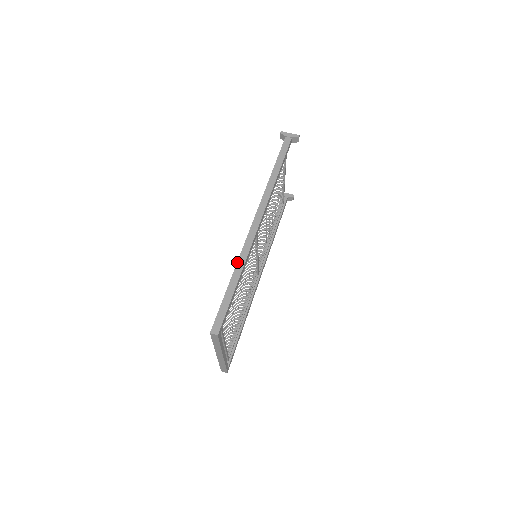
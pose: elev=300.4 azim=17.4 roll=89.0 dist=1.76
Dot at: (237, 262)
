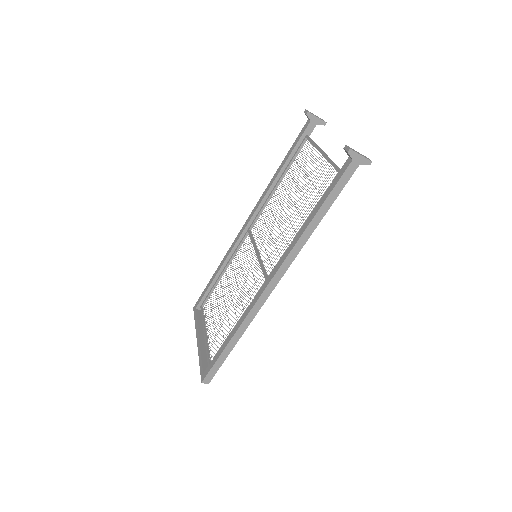
Dot at: (239, 327)
